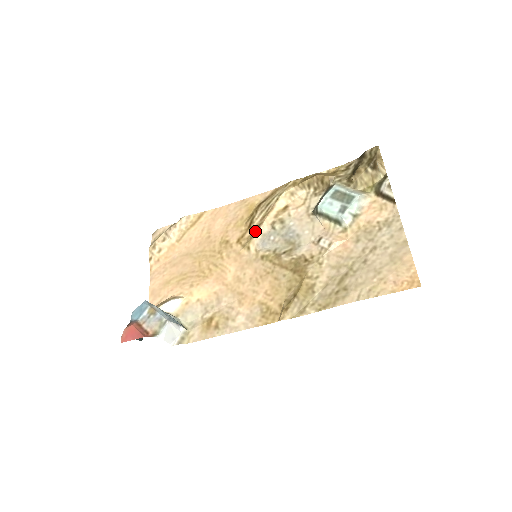
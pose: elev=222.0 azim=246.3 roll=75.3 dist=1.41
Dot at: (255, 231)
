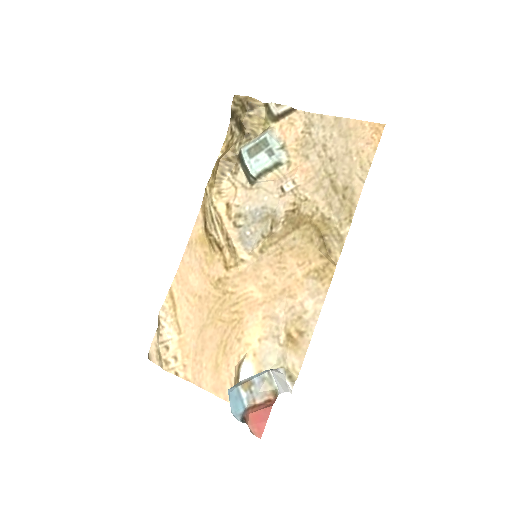
Dot at: (230, 245)
